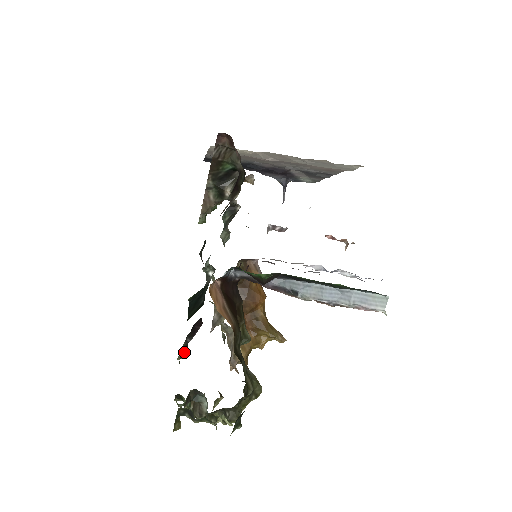
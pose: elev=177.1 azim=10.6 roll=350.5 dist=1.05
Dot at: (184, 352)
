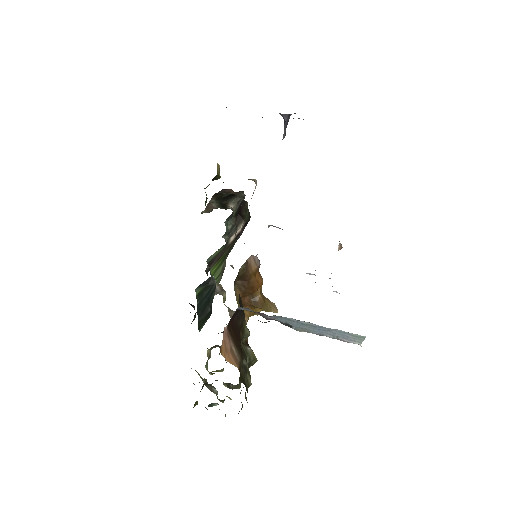
Dot at: (193, 320)
